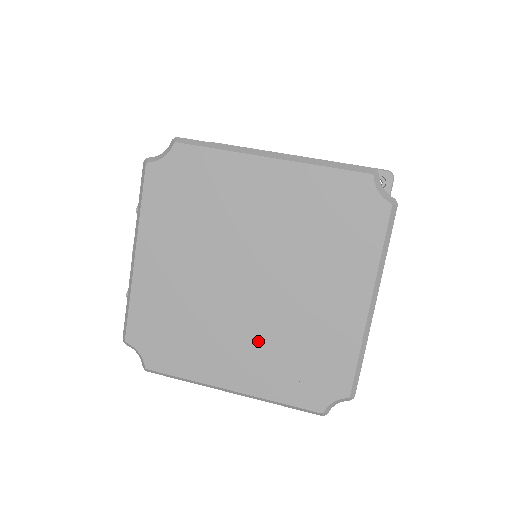
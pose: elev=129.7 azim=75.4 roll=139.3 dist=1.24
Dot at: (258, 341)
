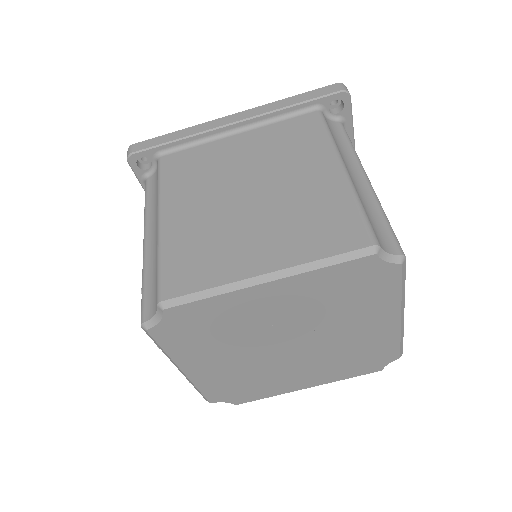
Dot at: (316, 365)
